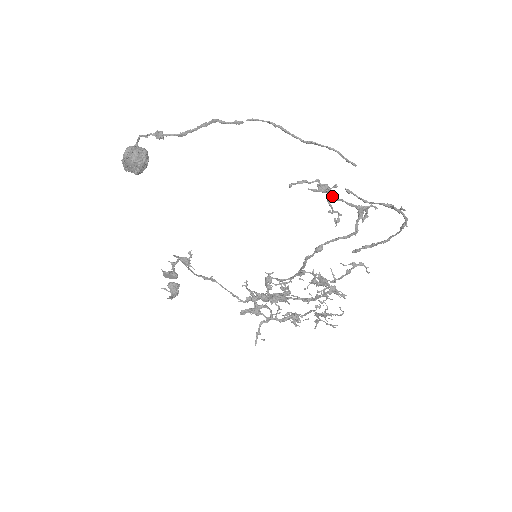
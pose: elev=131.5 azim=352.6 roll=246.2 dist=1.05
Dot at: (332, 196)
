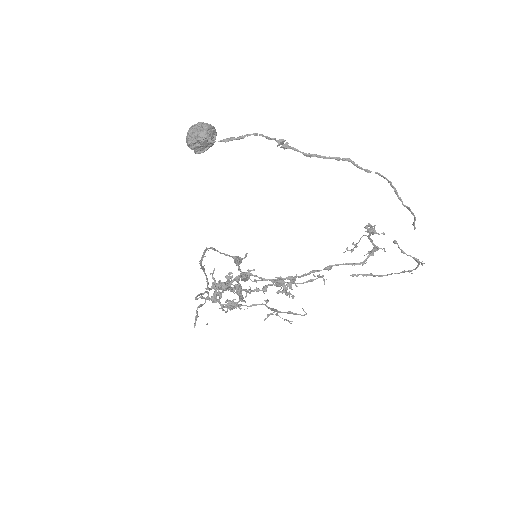
Dot at: (369, 236)
